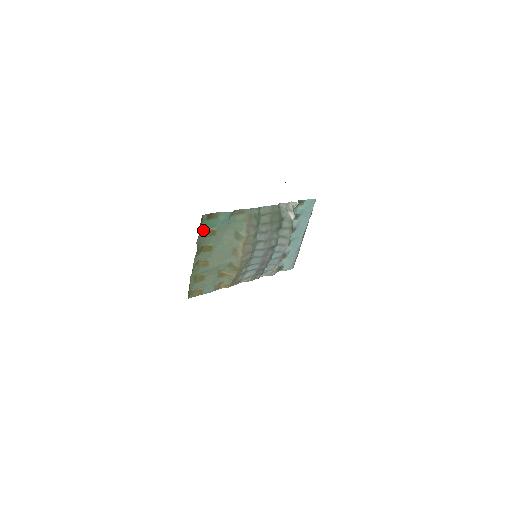
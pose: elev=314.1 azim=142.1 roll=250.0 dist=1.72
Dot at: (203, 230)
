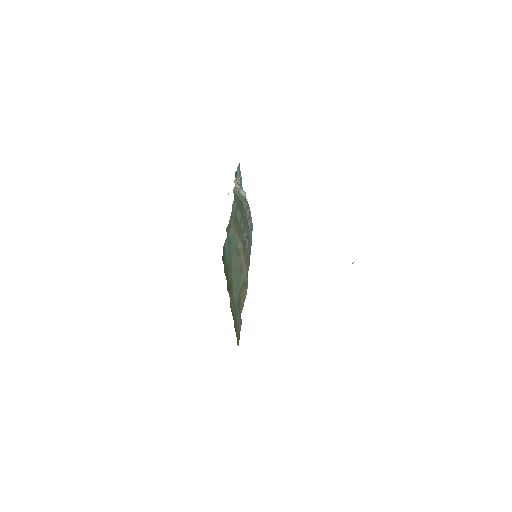
Dot at: (225, 274)
